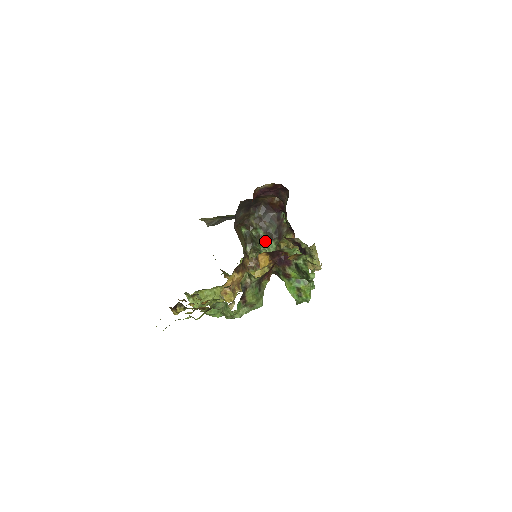
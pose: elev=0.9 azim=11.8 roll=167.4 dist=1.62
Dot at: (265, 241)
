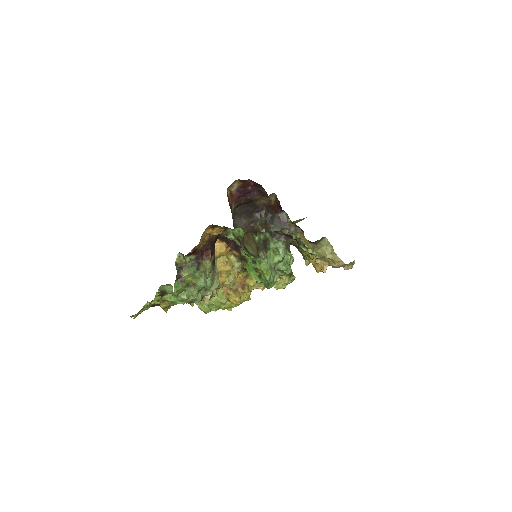
Dot at: (272, 243)
